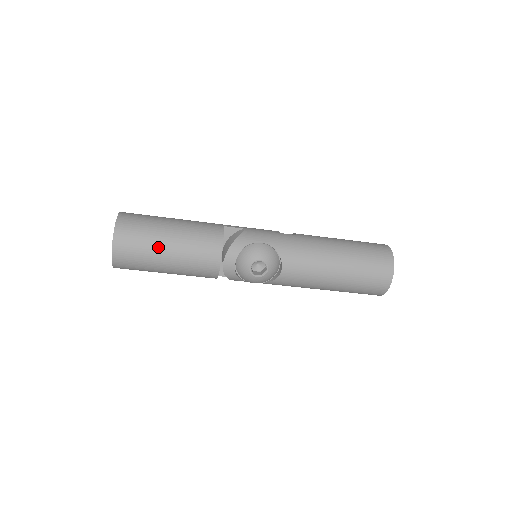
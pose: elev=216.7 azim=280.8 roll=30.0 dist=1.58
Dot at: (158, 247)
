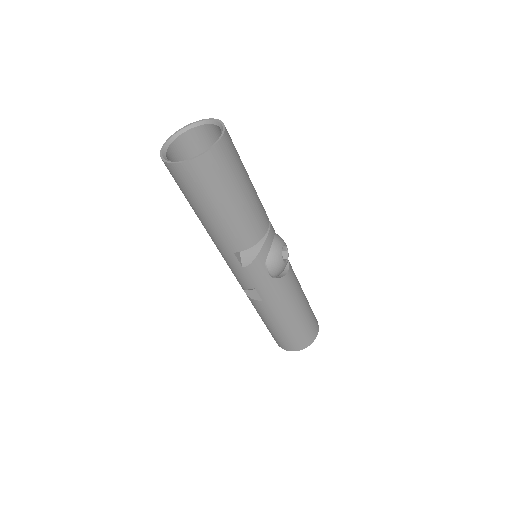
Dot at: (245, 170)
